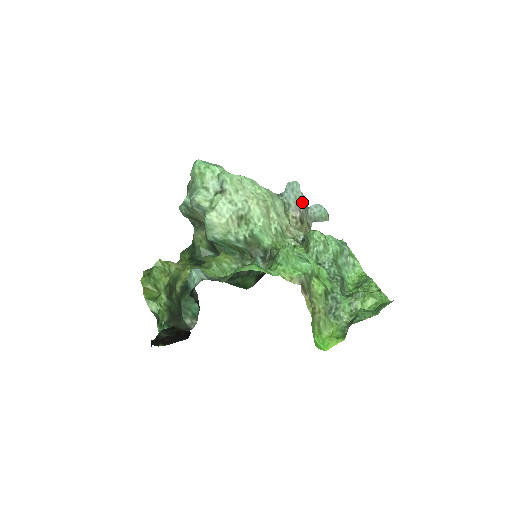
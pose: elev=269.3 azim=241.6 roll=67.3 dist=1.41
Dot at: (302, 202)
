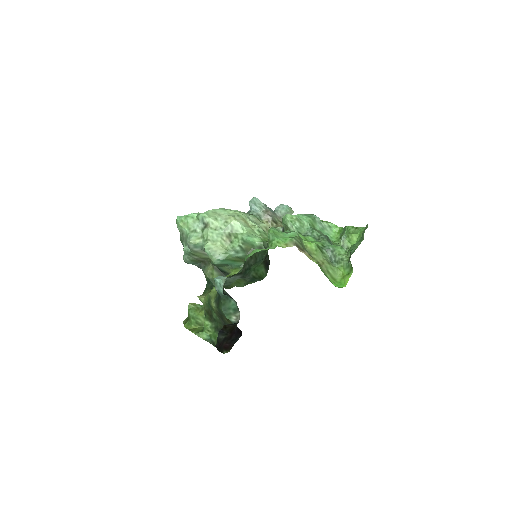
Dot at: (267, 209)
